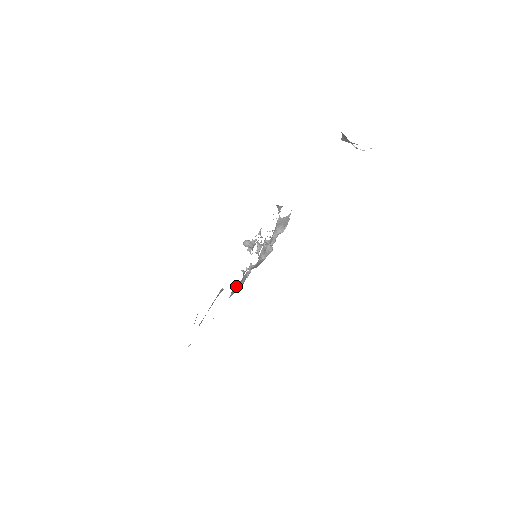
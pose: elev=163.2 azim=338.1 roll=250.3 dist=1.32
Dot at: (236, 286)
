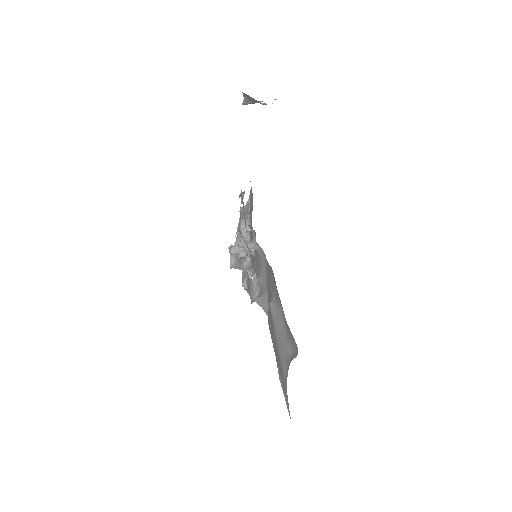
Dot at: (261, 298)
